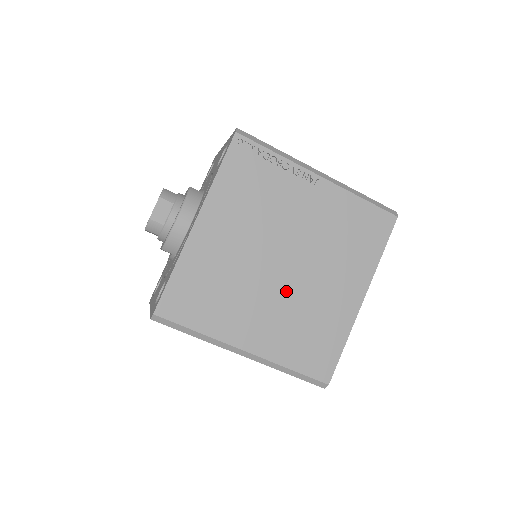
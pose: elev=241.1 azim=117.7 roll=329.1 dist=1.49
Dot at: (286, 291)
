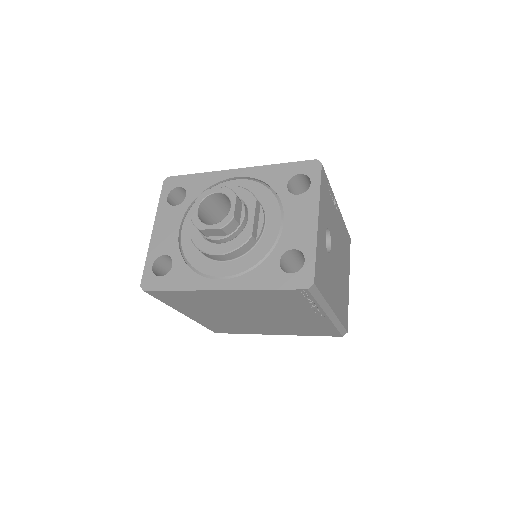
Dot at: (237, 319)
